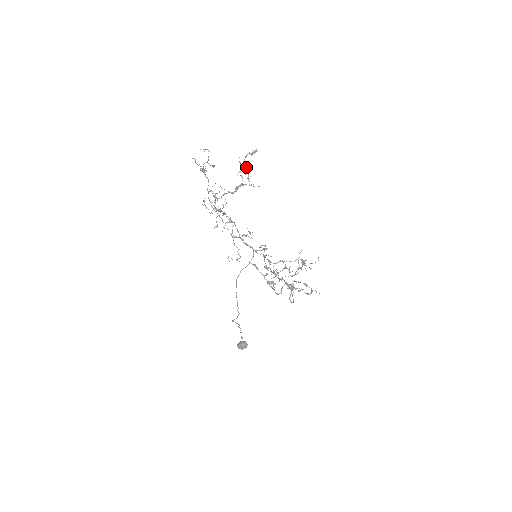
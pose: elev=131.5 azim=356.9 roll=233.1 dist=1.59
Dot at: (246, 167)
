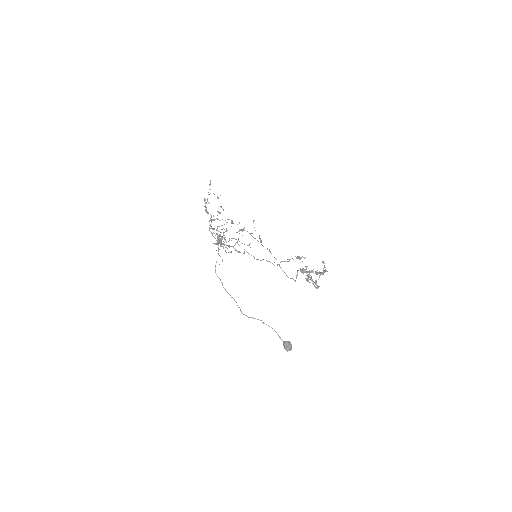
Dot at: occluded
